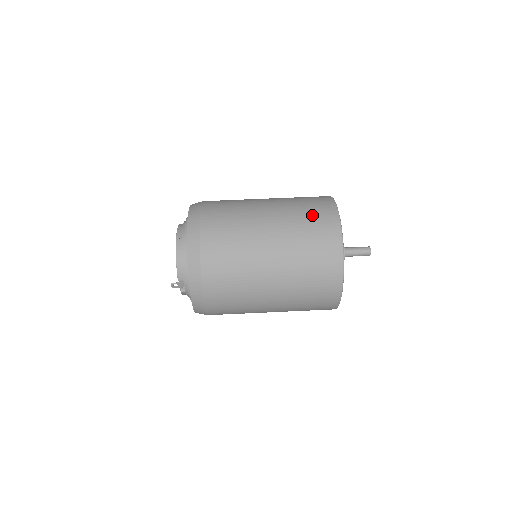
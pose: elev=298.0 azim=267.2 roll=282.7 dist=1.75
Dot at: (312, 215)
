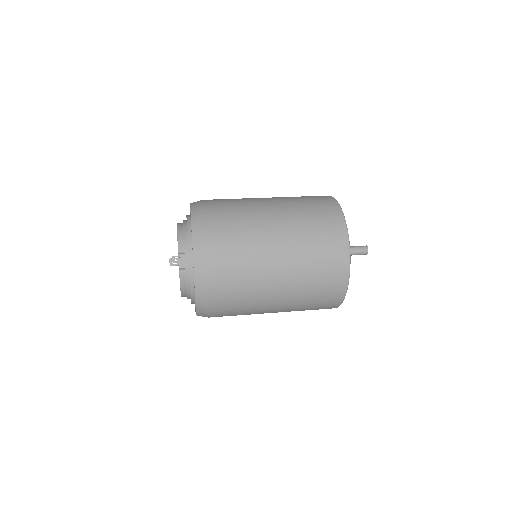
Dot at: occluded
